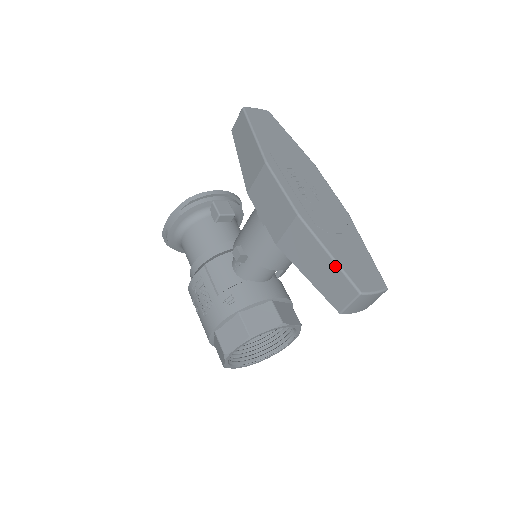
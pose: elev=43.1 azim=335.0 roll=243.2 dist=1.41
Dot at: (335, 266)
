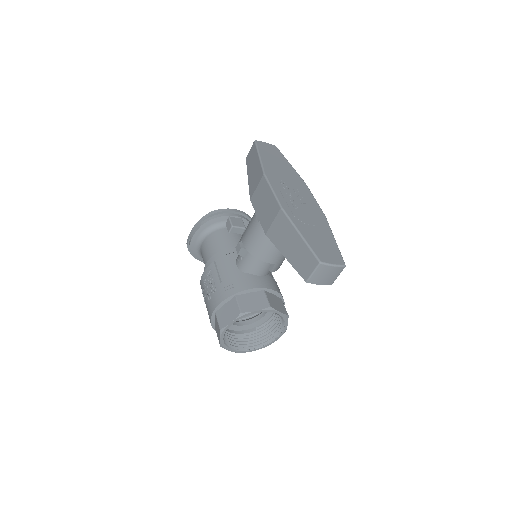
Dot at: (304, 243)
